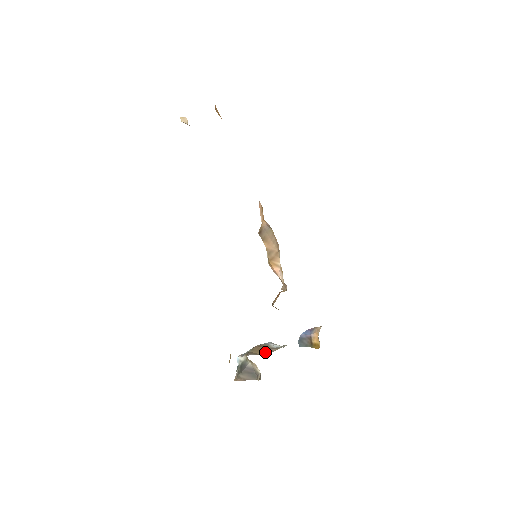
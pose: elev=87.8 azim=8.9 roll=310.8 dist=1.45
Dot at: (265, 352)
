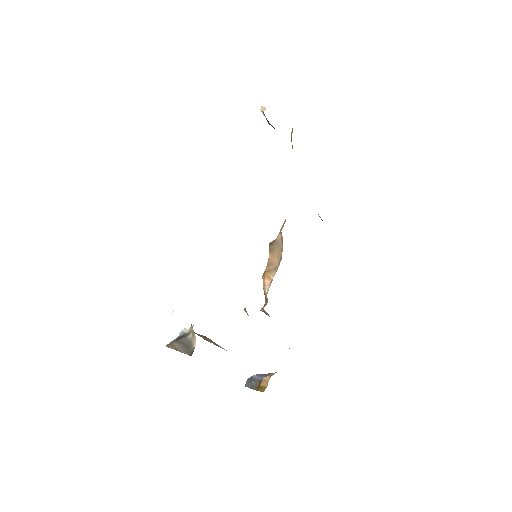
Dot at: (211, 342)
